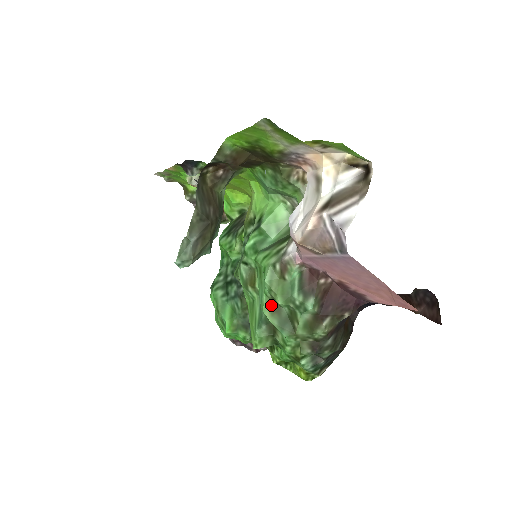
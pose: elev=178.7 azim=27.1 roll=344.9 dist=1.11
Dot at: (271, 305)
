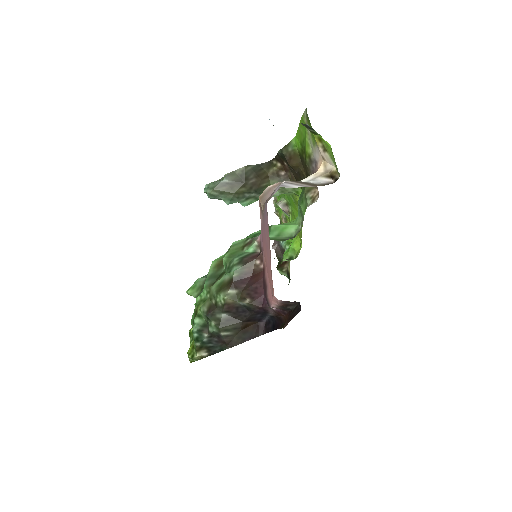
Dot at: (221, 261)
